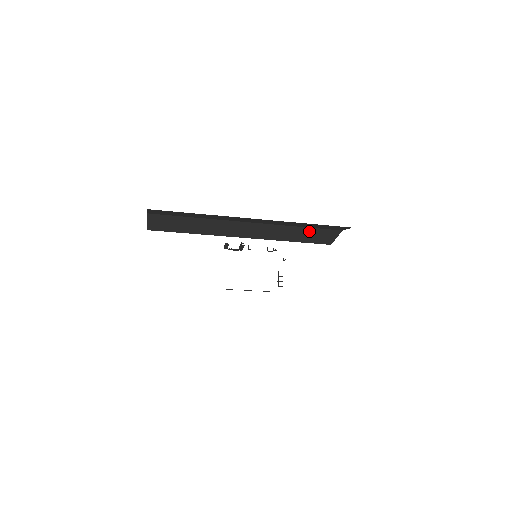
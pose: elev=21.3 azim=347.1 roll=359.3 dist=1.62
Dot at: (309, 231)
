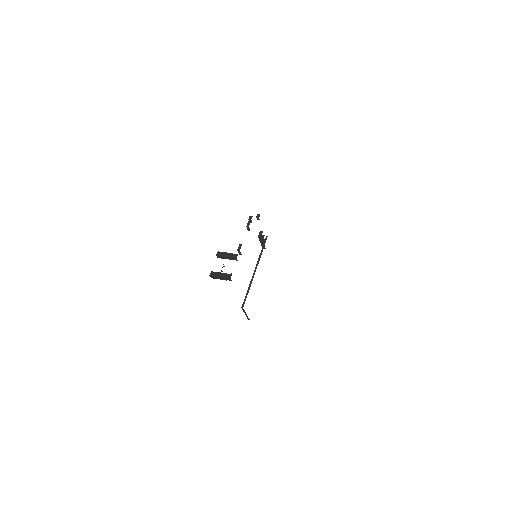
Dot at: occluded
